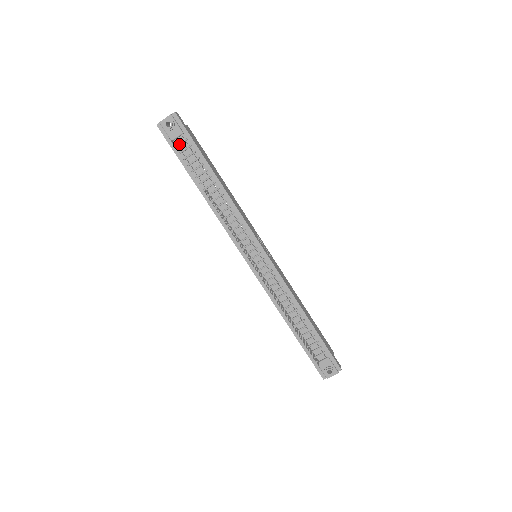
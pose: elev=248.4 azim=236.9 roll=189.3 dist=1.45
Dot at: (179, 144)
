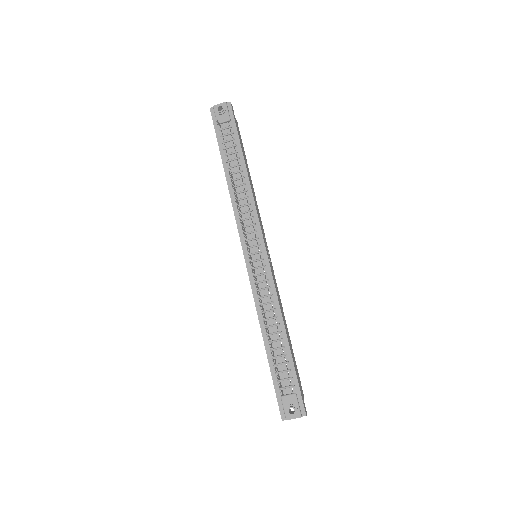
Dot at: (223, 128)
